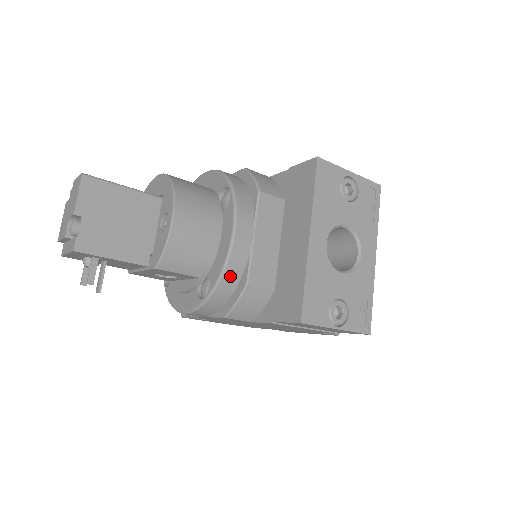
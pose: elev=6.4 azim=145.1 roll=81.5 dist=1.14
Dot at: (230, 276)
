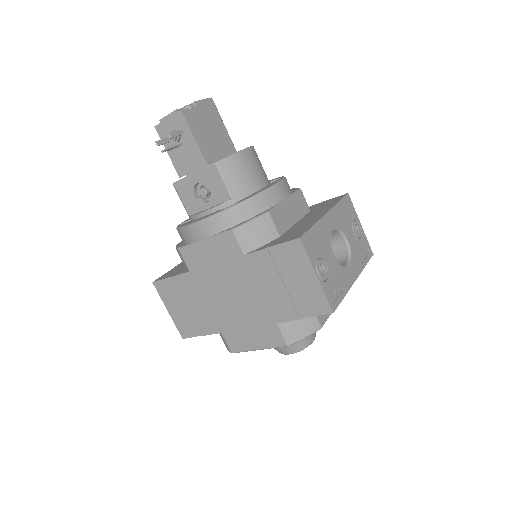
Dot at: (258, 203)
